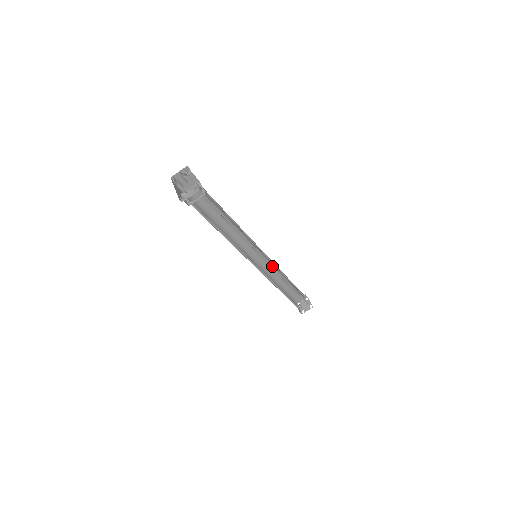
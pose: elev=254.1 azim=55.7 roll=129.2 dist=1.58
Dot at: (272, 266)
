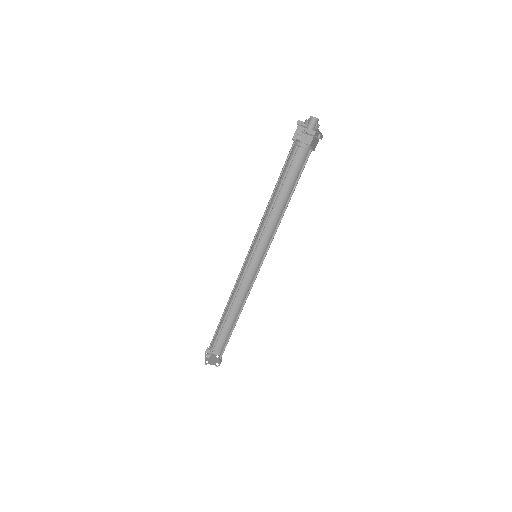
Dot at: (254, 279)
